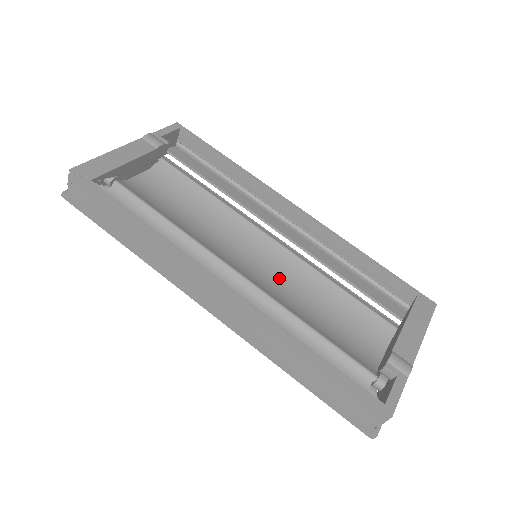
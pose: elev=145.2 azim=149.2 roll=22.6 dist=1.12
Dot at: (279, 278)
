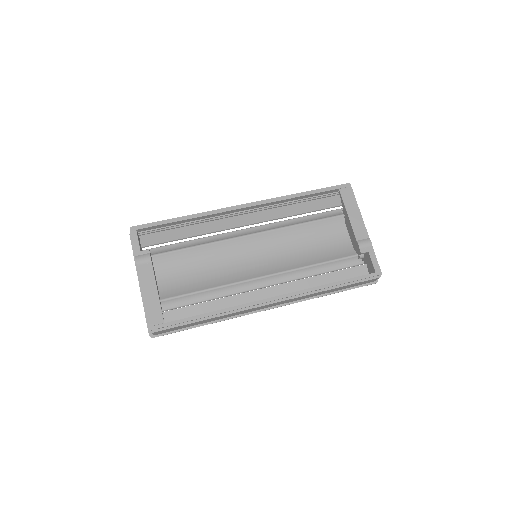
Dot at: (274, 252)
